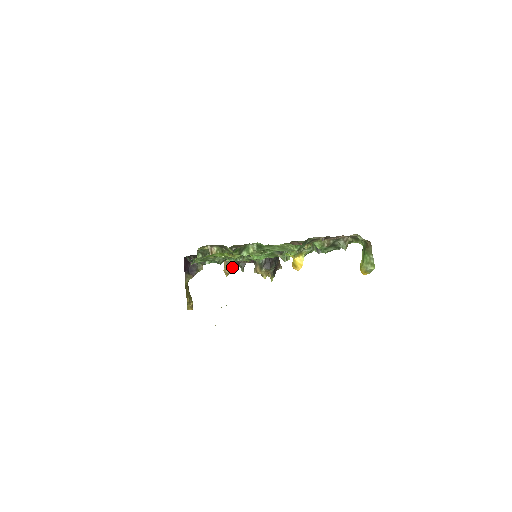
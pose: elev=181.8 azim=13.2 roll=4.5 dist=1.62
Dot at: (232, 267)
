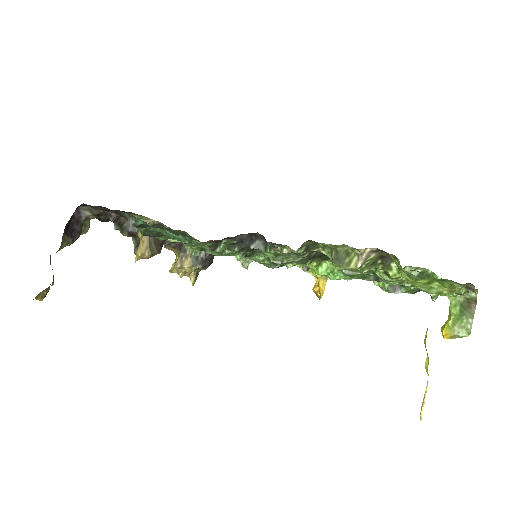
Dot at: (155, 249)
